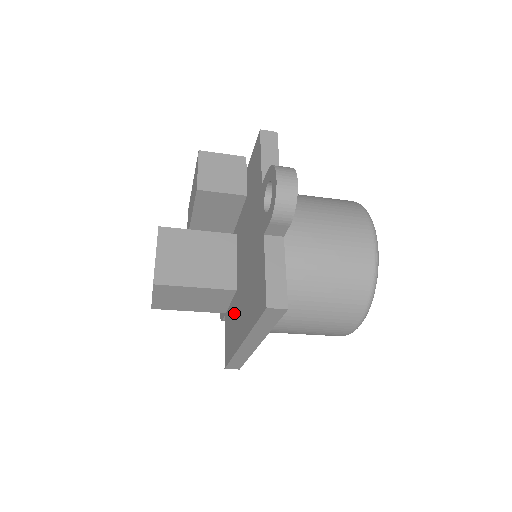
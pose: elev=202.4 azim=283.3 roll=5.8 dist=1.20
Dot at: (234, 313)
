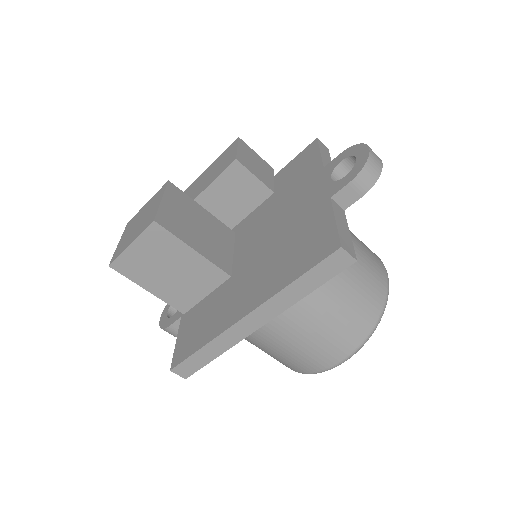
Dot at: (220, 299)
